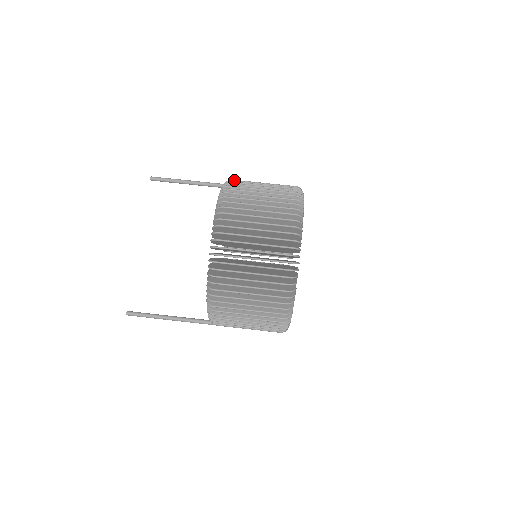
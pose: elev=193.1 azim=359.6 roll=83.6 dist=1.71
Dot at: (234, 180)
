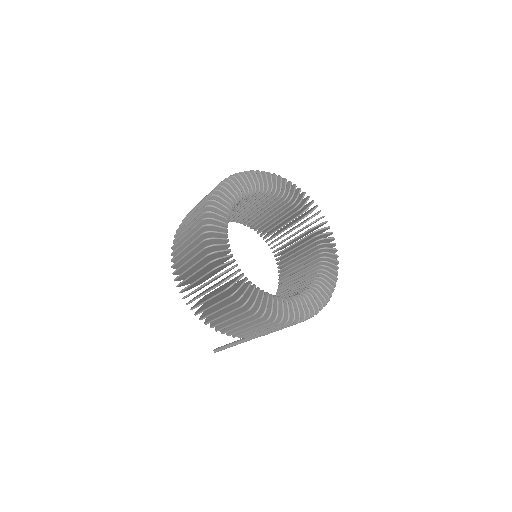
Dot at: occluded
